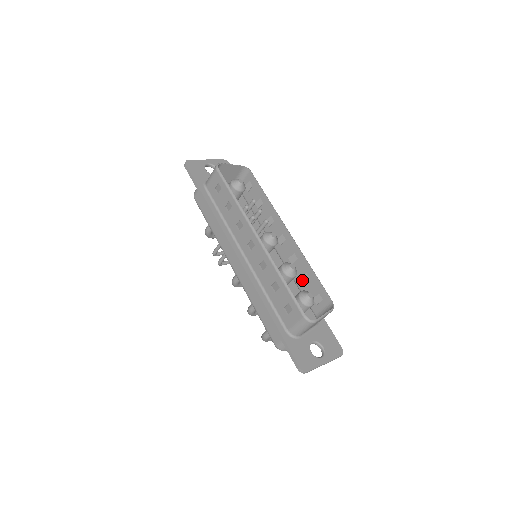
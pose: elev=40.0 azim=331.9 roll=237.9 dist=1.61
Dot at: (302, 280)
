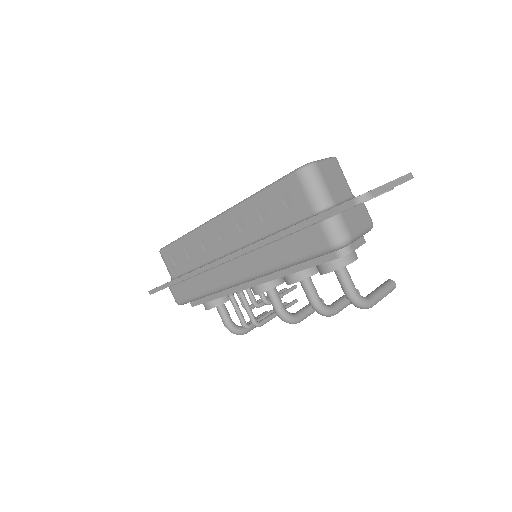
Dot at: occluded
